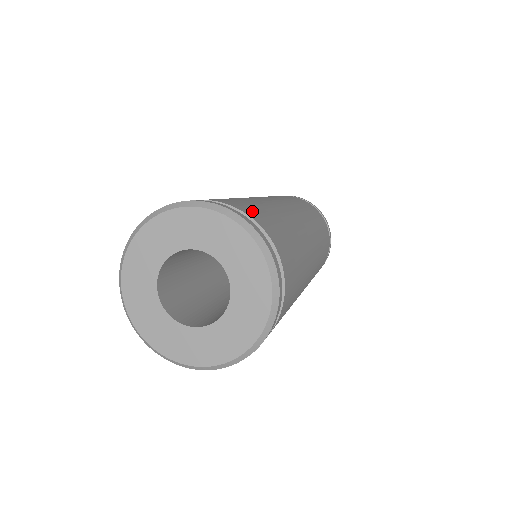
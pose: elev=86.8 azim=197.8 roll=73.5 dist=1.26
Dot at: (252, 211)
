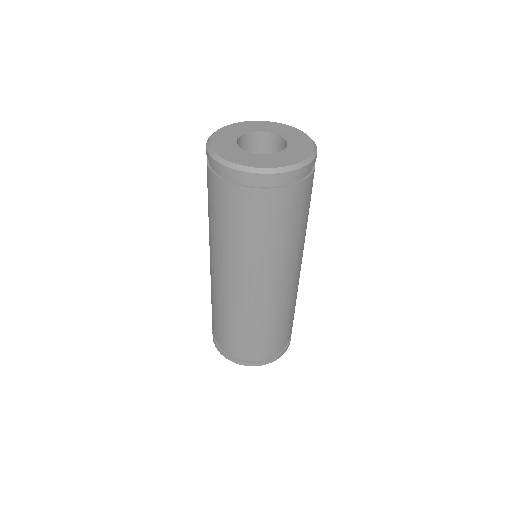
Dot at: occluded
